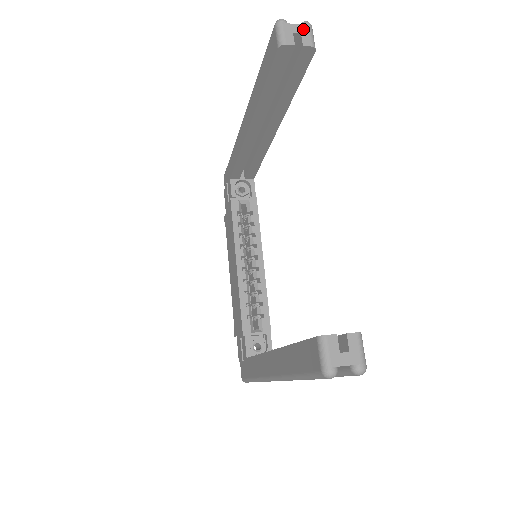
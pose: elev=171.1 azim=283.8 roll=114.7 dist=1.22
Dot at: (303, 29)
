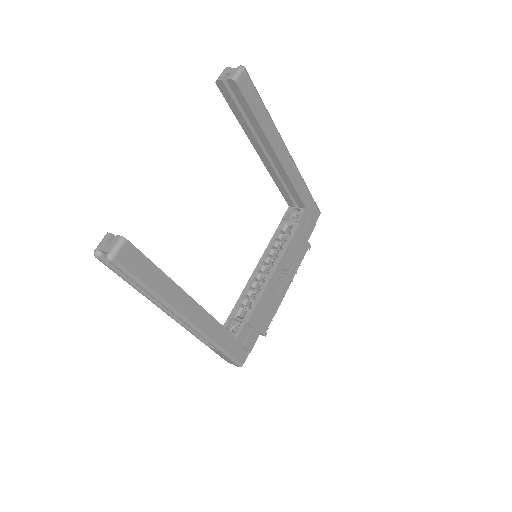
Dot at: (234, 70)
